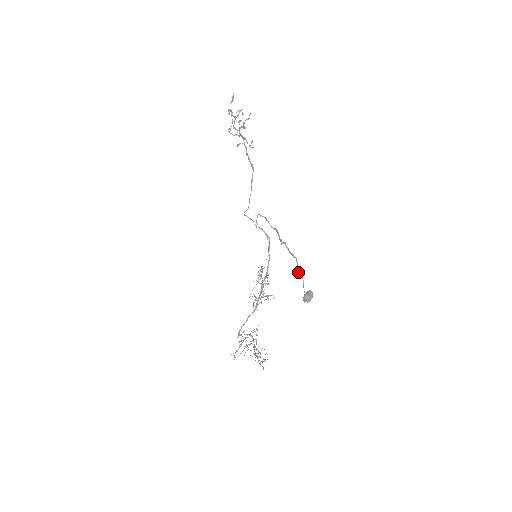
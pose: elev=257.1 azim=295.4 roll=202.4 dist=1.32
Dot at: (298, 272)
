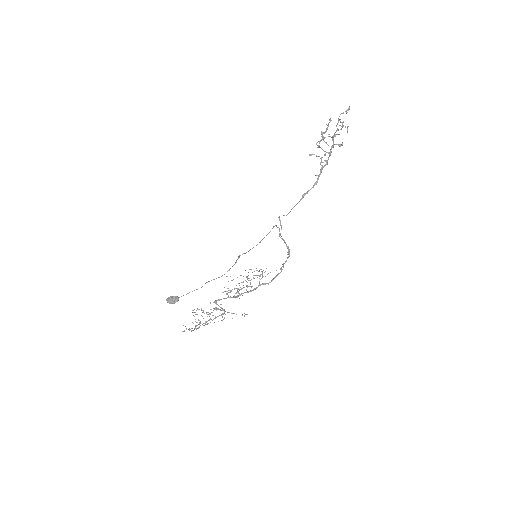
Dot at: (206, 282)
